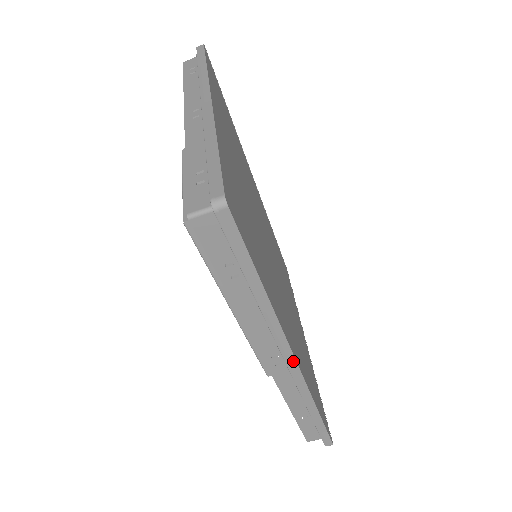
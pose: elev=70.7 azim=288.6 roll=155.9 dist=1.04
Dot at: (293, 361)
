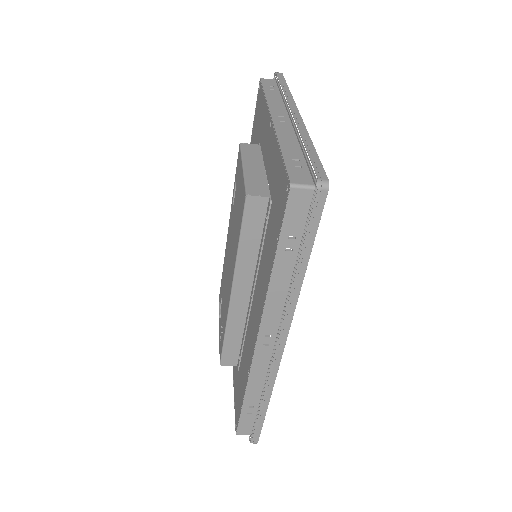
Dot at: (283, 344)
